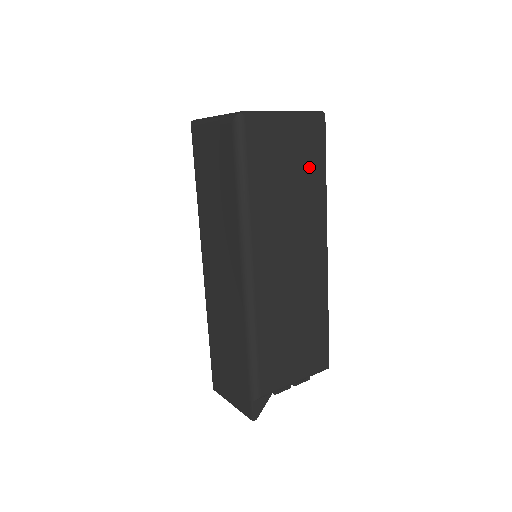
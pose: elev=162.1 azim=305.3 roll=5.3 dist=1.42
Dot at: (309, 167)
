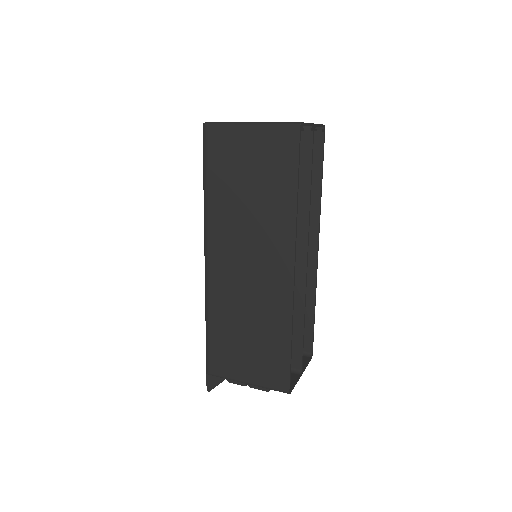
Dot at: (275, 180)
